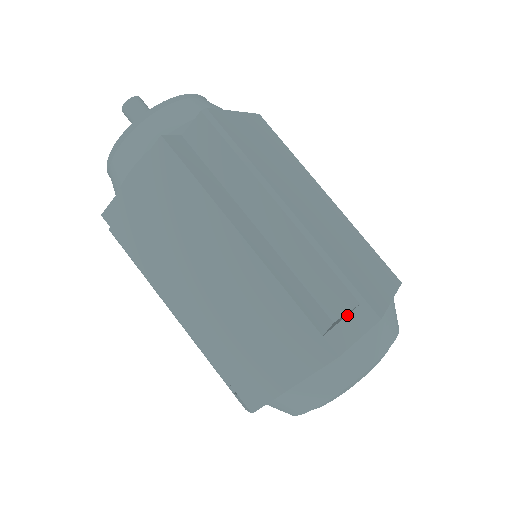
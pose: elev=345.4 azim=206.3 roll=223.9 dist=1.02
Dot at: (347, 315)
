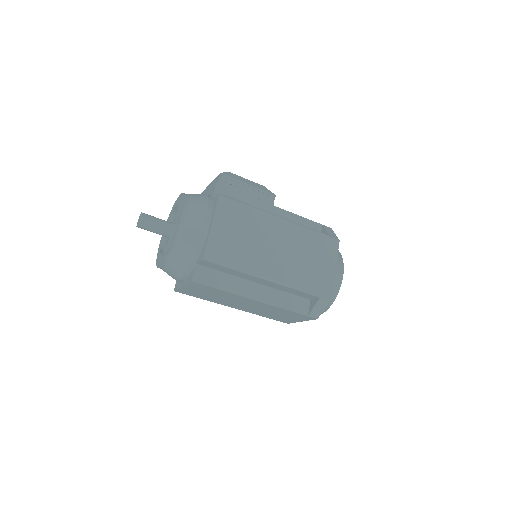
Dot at: (315, 304)
